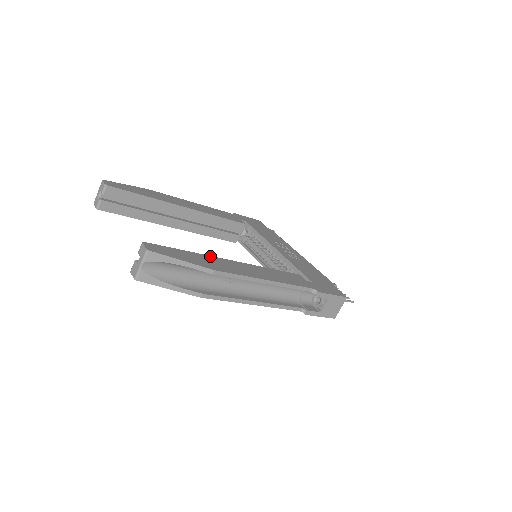
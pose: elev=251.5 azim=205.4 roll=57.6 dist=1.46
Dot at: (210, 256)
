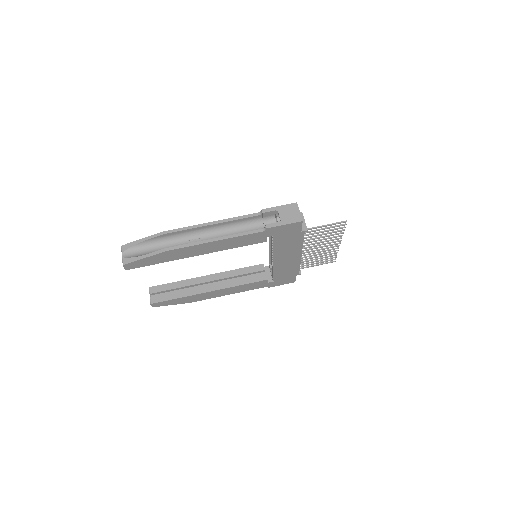
Dot at: occluded
